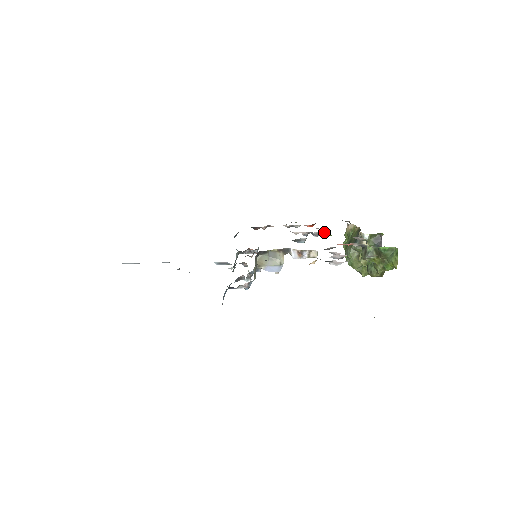
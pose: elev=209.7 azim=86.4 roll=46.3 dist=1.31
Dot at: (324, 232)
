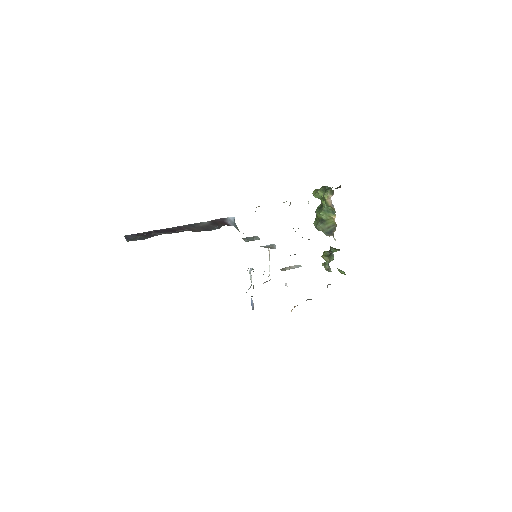
Dot at: occluded
